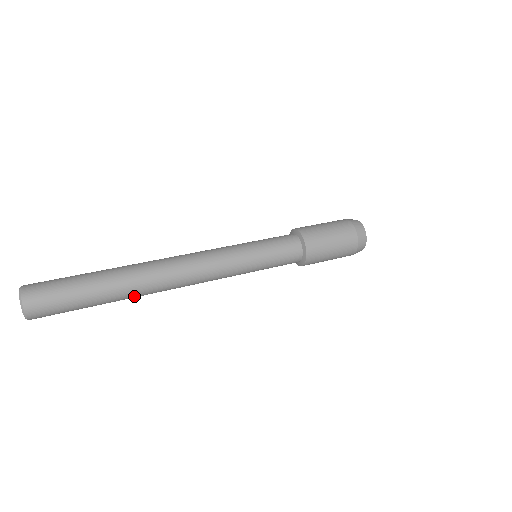
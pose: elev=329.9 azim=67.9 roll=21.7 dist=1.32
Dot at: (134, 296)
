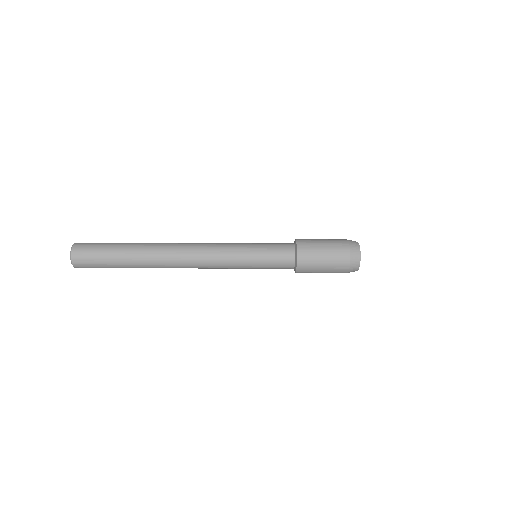
Dot at: (148, 258)
